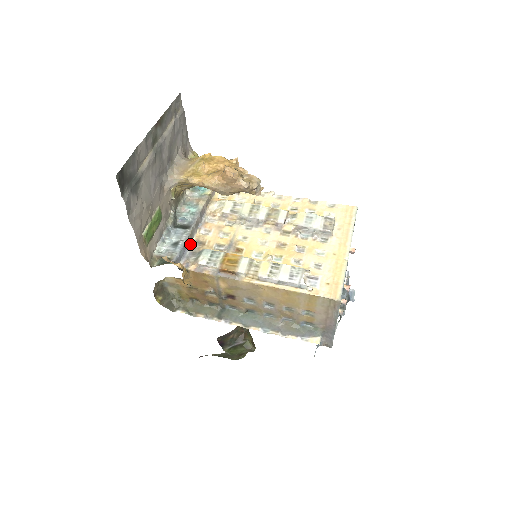
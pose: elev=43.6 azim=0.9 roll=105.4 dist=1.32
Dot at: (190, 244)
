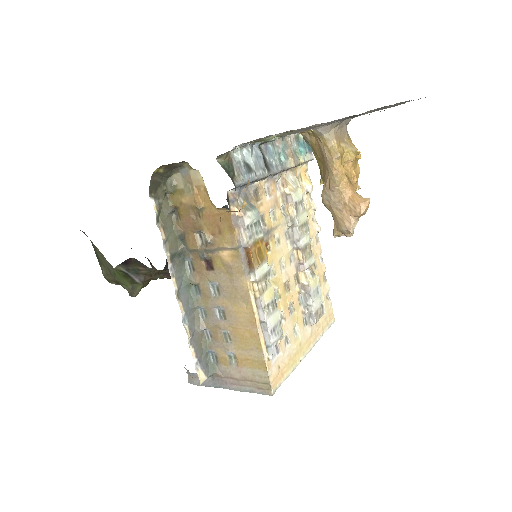
Dot at: (252, 183)
